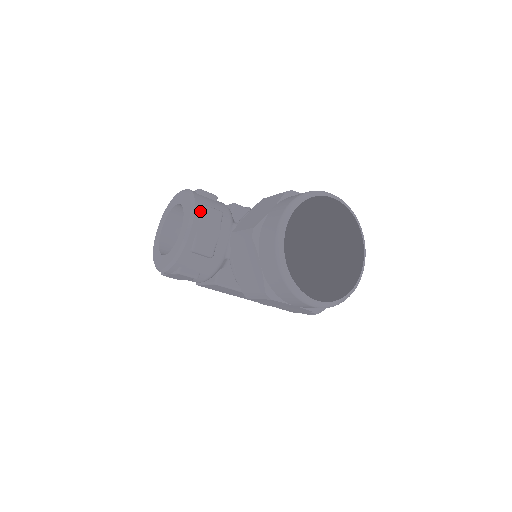
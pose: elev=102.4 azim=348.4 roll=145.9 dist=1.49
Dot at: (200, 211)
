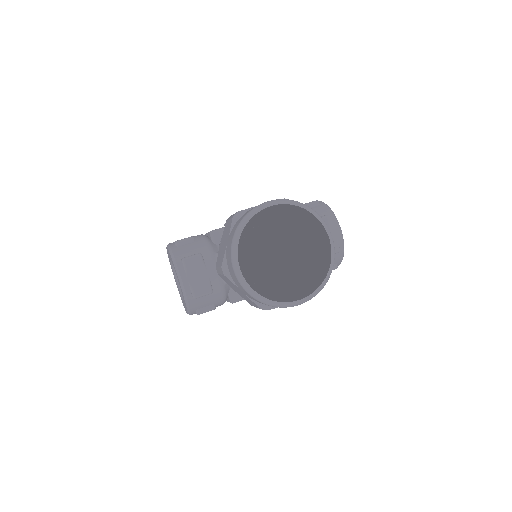
Dot at: (182, 265)
